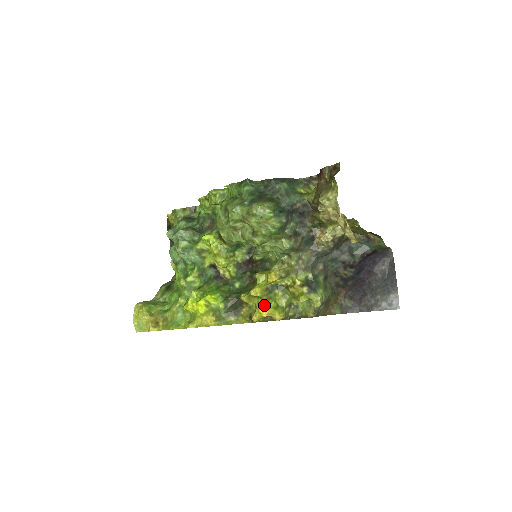
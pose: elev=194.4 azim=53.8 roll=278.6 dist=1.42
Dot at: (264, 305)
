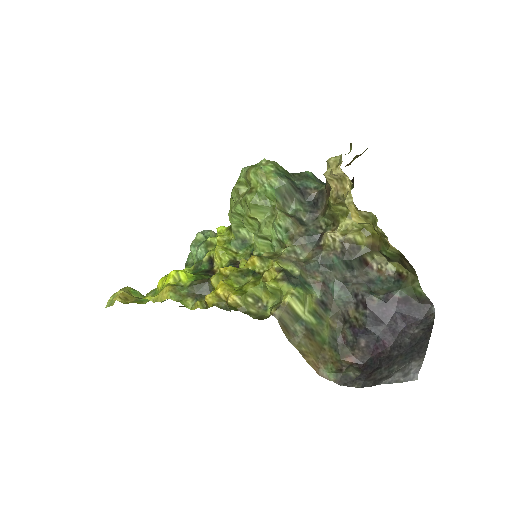
Dot at: (226, 281)
